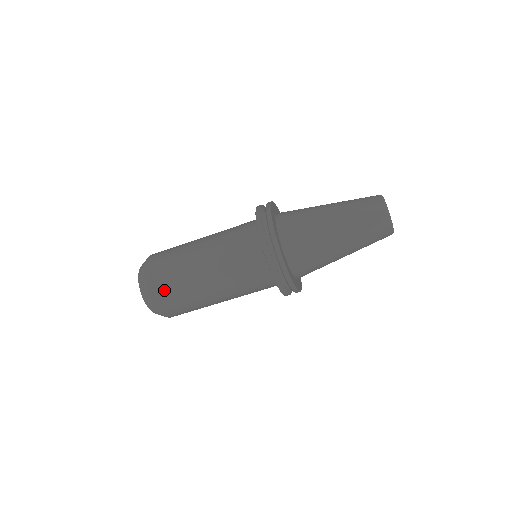
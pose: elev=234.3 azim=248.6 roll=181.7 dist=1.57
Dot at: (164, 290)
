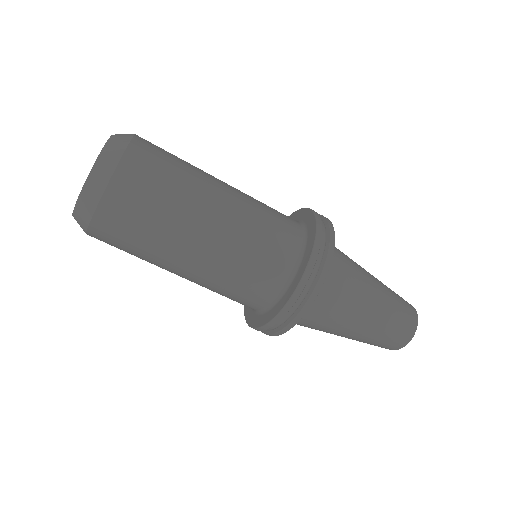
Dot at: (129, 210)
